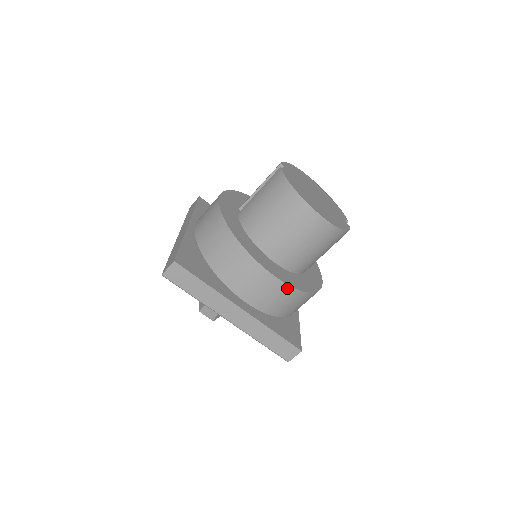
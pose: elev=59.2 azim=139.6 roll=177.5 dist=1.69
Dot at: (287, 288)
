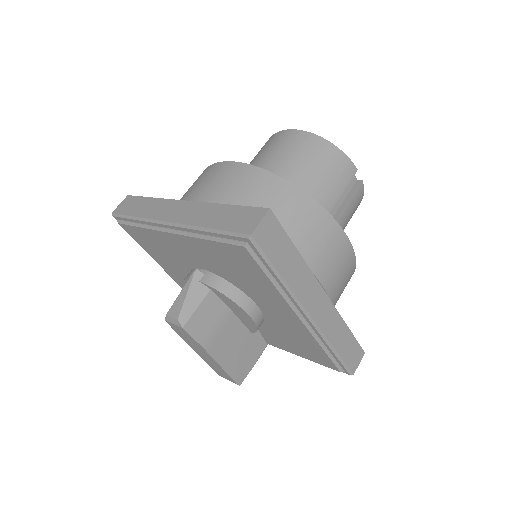
Dot at: (247, 169)
